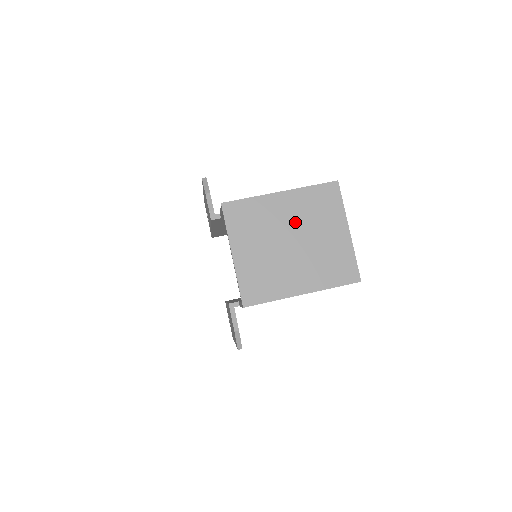
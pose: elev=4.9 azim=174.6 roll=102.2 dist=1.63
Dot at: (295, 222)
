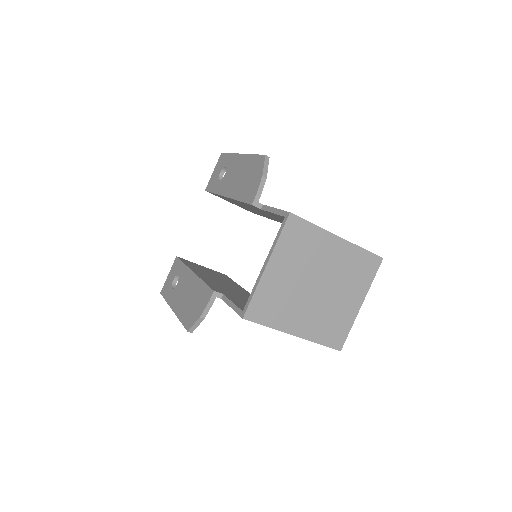
Dot at: (332, 271)
